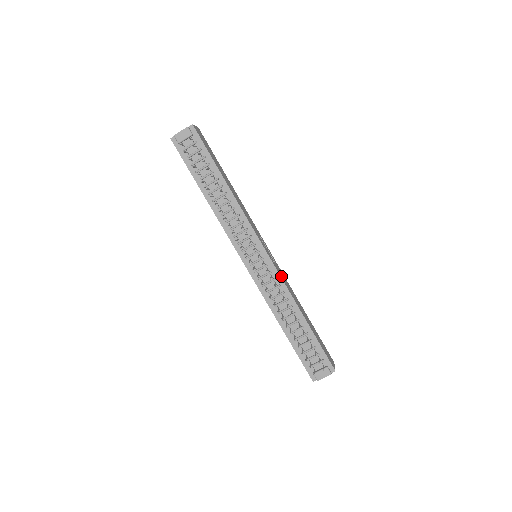
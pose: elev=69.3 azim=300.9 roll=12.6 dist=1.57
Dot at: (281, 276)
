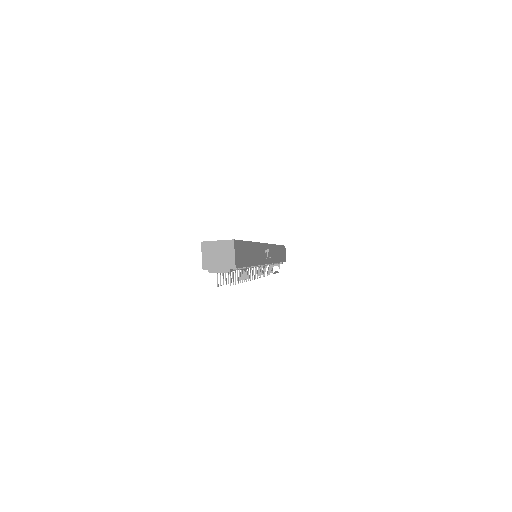
Dot at: (273, 260)
